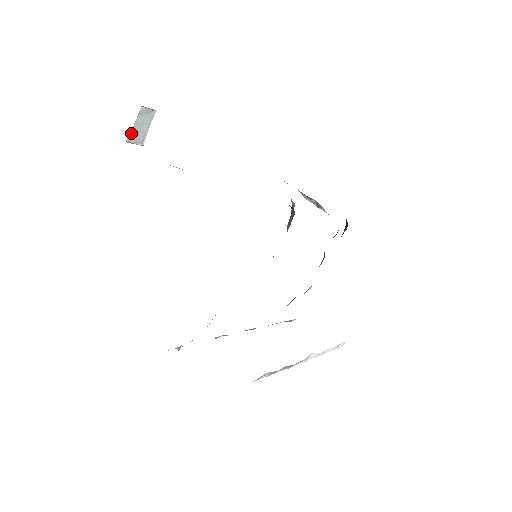
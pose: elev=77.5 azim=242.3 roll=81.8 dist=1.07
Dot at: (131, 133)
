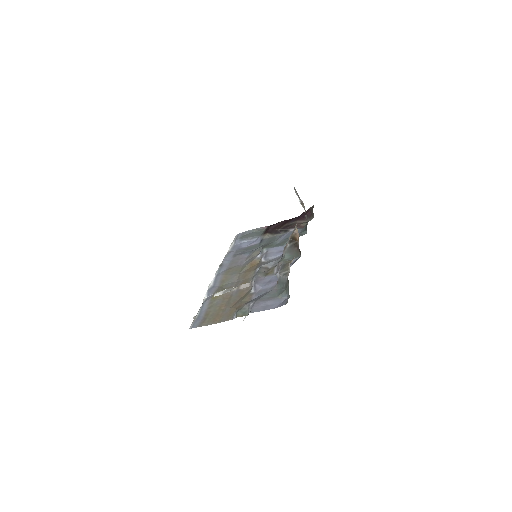
Dot at: occluded
